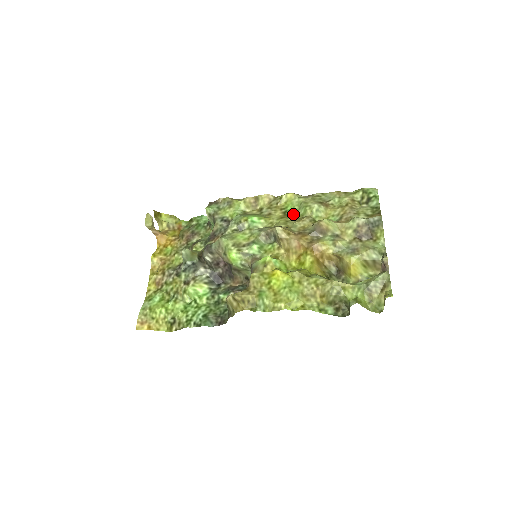
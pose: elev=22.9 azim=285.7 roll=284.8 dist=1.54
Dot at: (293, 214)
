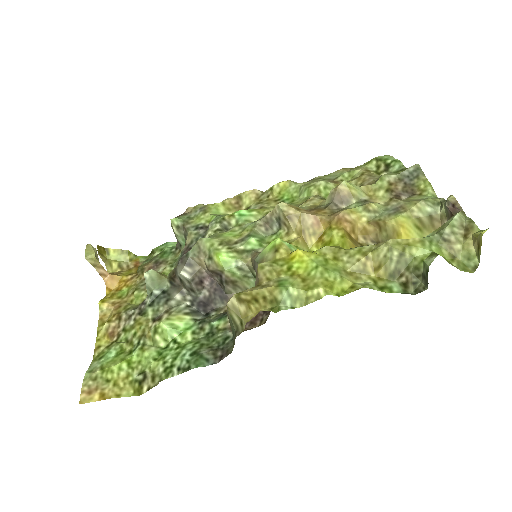
Dot at: (293, 202)
